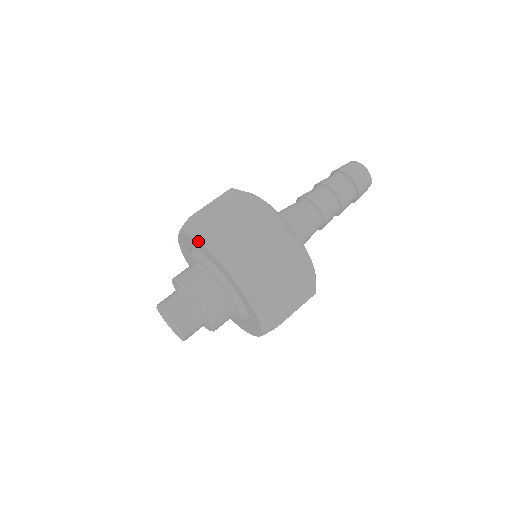
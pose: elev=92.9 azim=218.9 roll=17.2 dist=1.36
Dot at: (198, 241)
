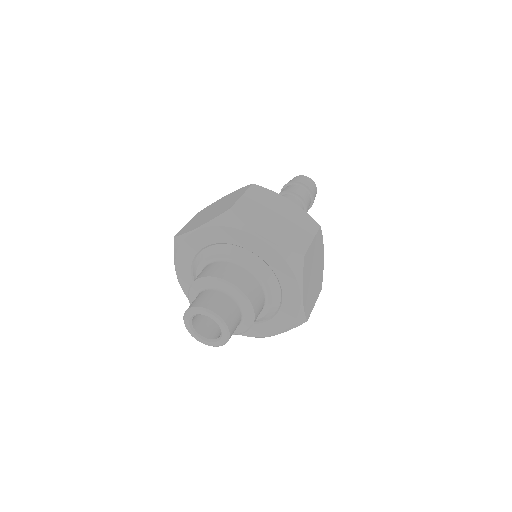
Dot at: (251, 234)
